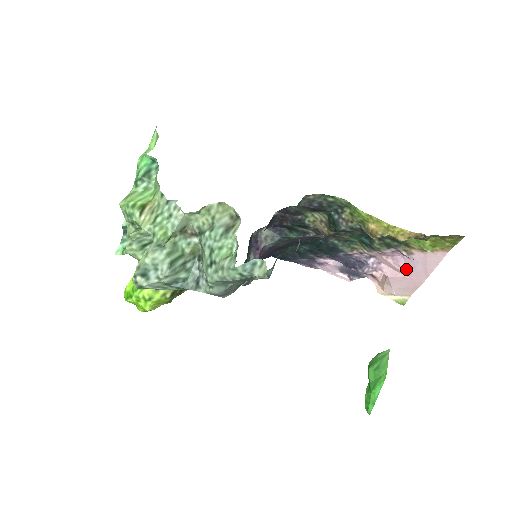
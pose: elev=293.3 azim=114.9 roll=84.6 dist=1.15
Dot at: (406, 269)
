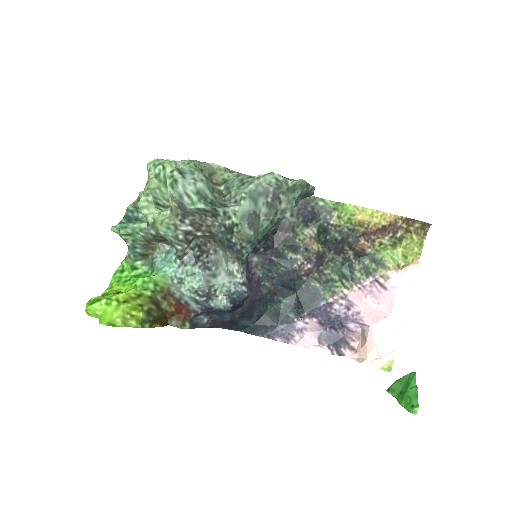
Dot at: (386, 306)
